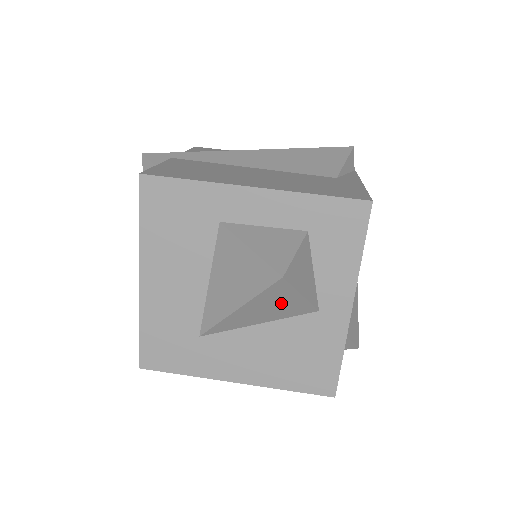
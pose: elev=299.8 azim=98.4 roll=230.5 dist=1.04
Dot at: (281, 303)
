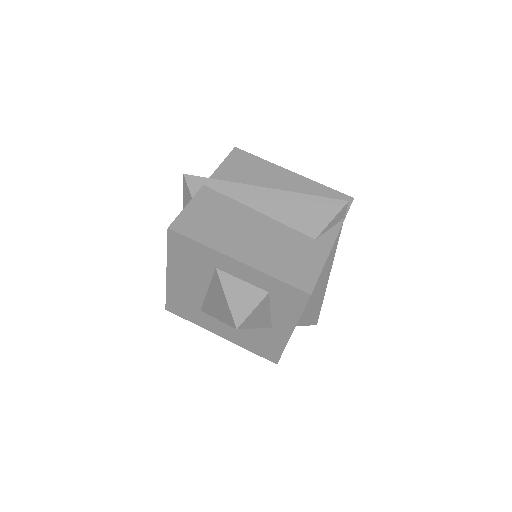
Dot at: occluded
